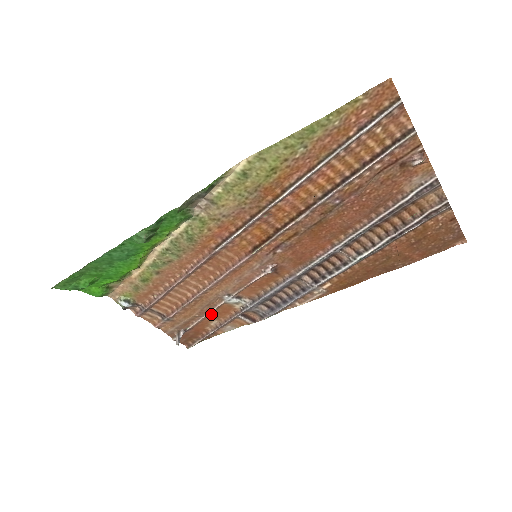
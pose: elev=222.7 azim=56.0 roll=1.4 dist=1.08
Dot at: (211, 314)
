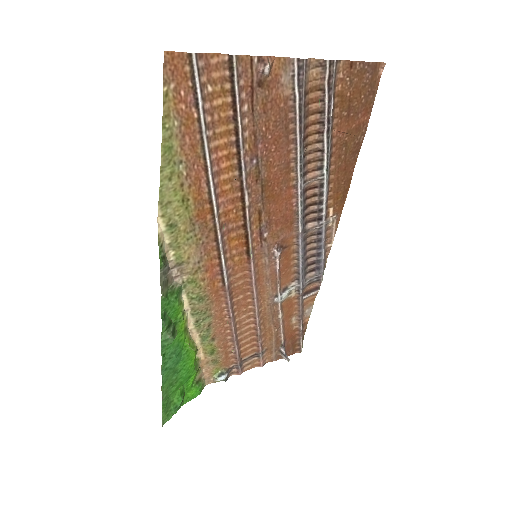
Dot at: (283, 318)
